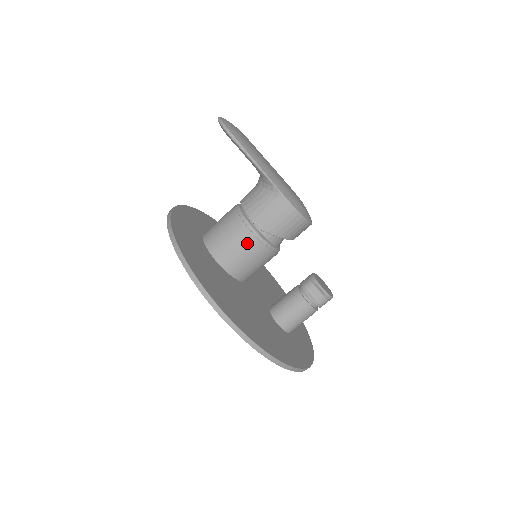
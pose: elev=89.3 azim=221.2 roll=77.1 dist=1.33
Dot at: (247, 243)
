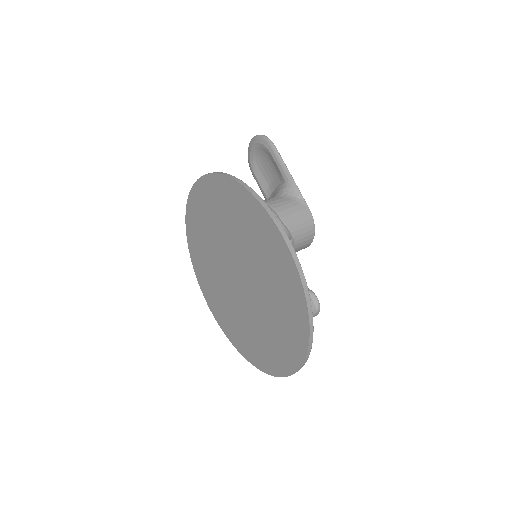
Dot at: occluded
